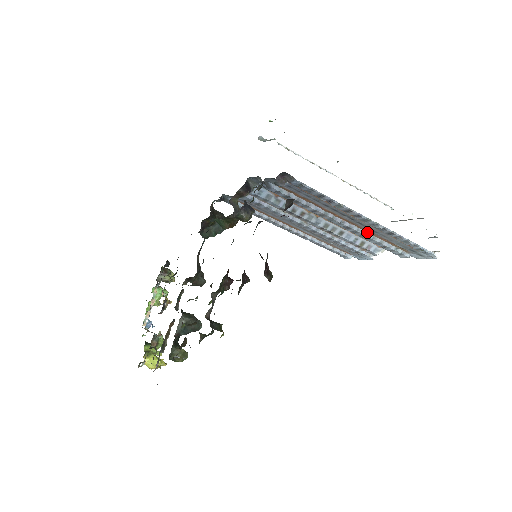
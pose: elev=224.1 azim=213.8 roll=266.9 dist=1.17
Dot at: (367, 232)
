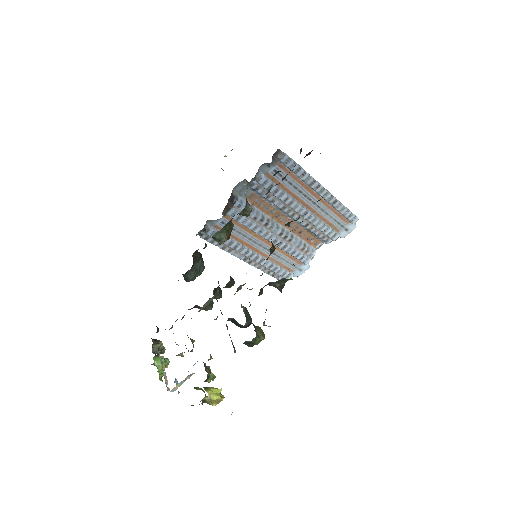
Dot at: (316, 216)
